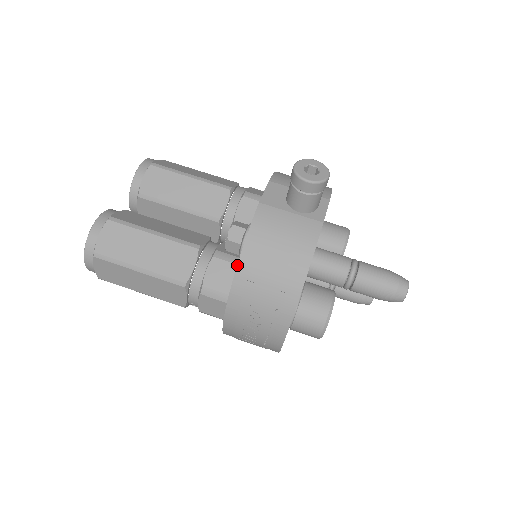
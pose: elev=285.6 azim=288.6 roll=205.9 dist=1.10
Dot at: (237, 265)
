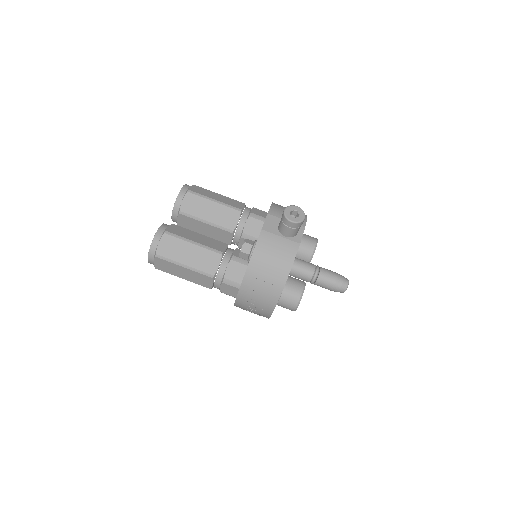
Dot at: (247, 268)
